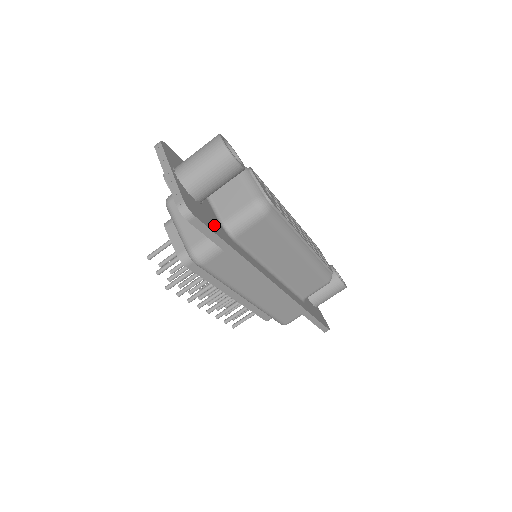
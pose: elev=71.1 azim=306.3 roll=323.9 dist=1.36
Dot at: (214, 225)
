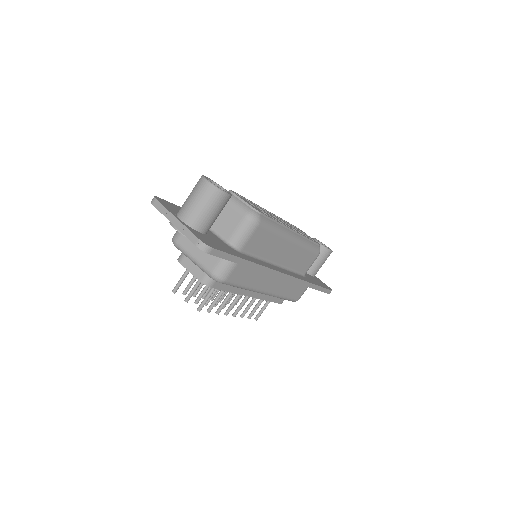
Dot at: (225, 248)
